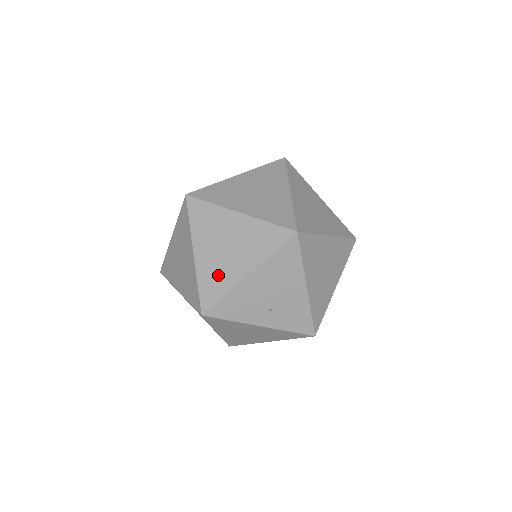
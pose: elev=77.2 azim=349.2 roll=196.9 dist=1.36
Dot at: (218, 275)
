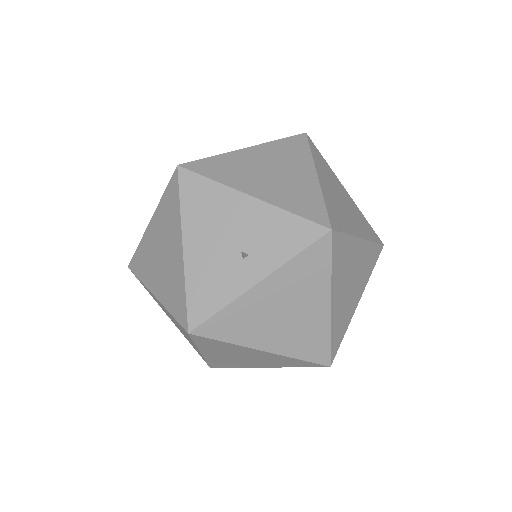
Dot at: (172, 283)
